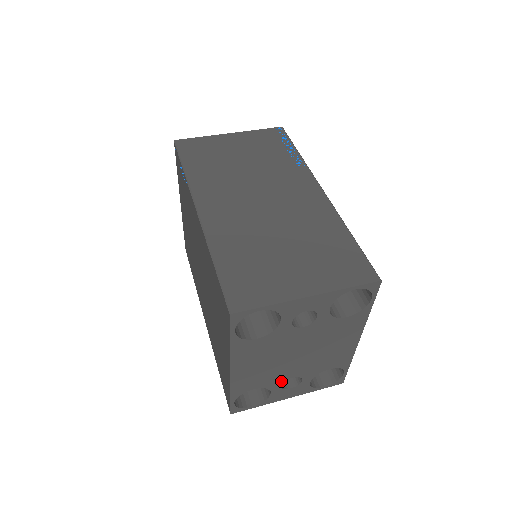
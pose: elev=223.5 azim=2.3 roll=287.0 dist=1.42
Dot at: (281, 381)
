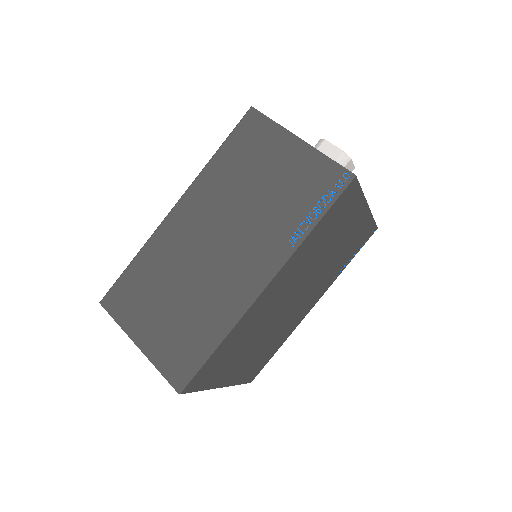
Dot at: occluded
